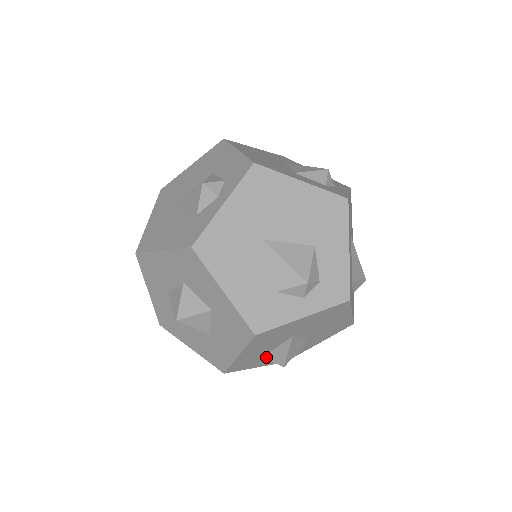
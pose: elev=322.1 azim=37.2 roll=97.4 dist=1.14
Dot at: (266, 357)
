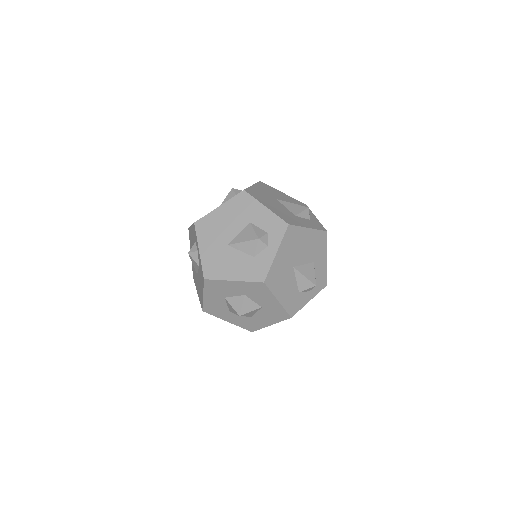
Dot at: occluded
